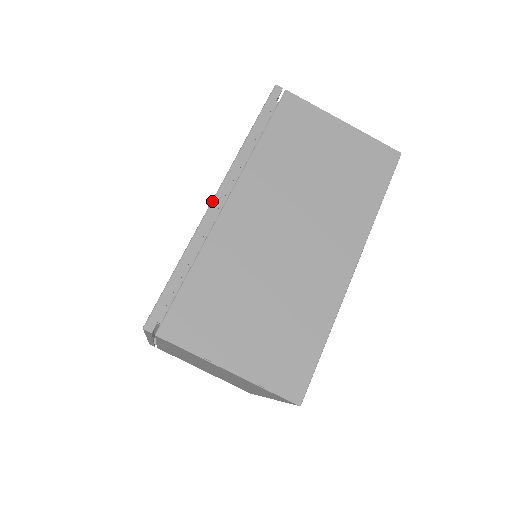
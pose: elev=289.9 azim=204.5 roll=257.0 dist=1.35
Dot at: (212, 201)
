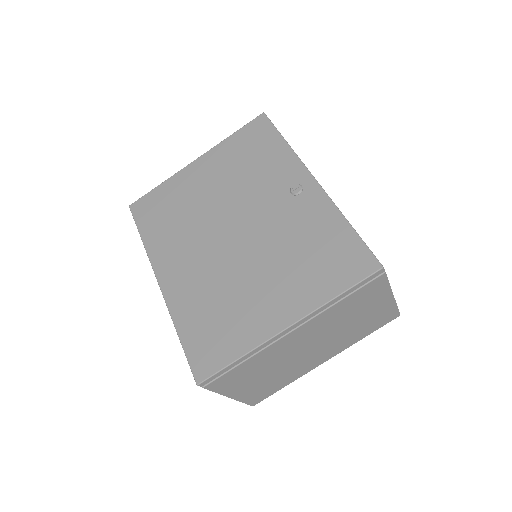
Dot at: occluded
